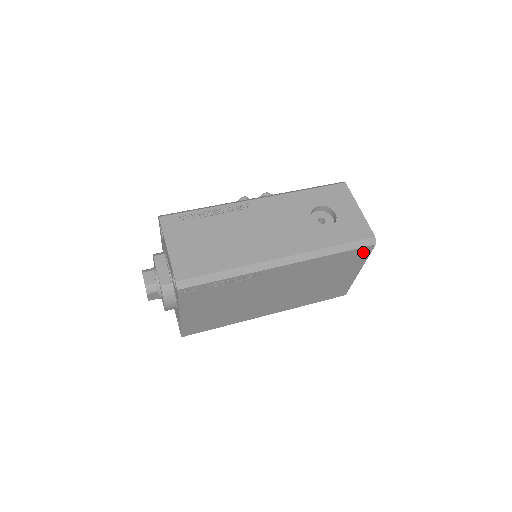
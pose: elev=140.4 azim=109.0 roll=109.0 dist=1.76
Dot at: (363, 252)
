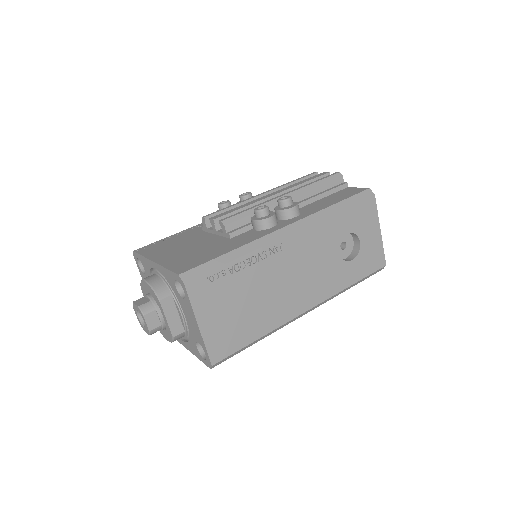
Dot at: occluded
